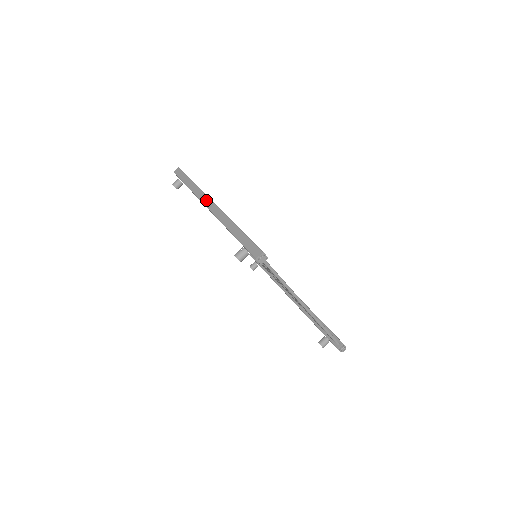
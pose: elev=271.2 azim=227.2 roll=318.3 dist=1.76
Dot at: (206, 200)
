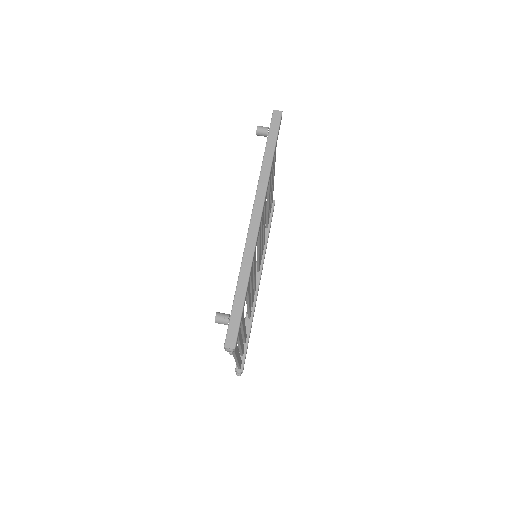
Dot at: (259, 205)
